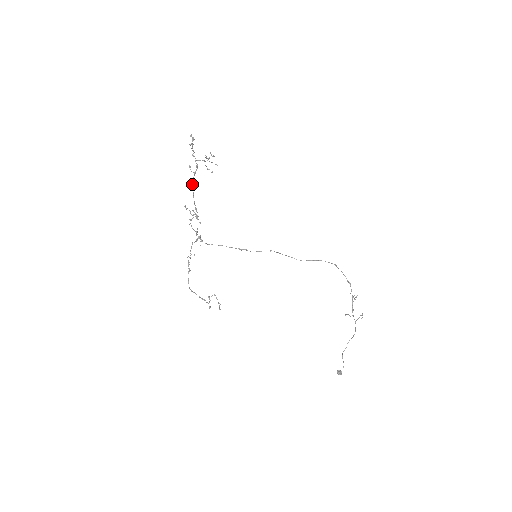
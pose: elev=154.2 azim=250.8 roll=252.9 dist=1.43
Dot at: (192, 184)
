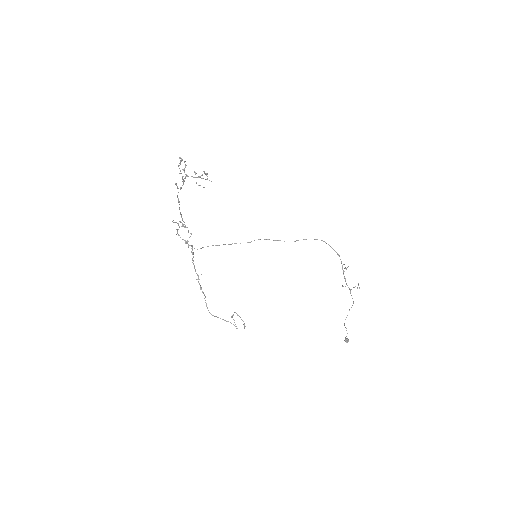
Dot at: (177, 197)
